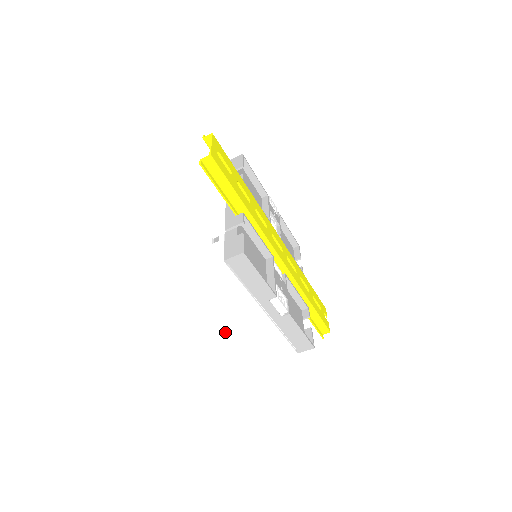
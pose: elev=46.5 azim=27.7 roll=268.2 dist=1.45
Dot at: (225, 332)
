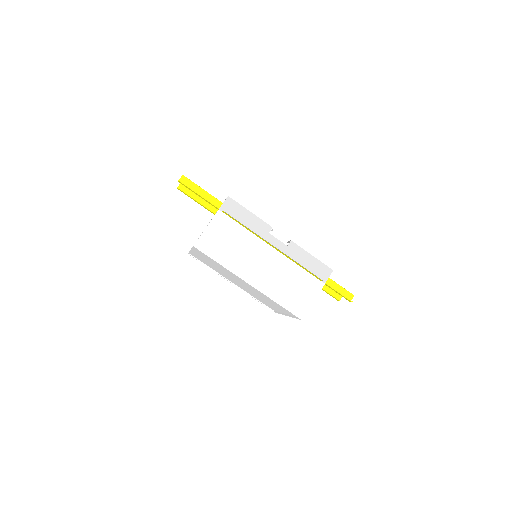
Dot at: (256, 285)
